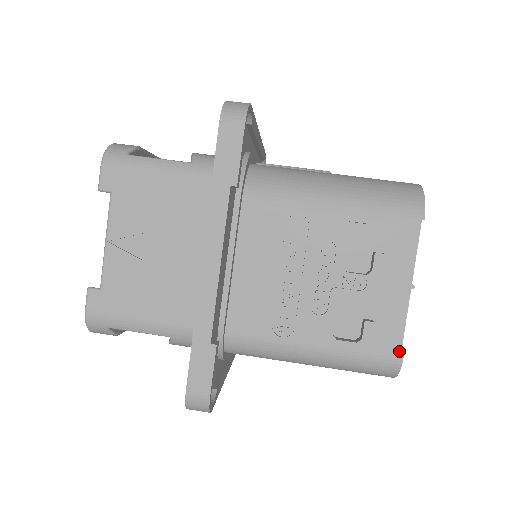
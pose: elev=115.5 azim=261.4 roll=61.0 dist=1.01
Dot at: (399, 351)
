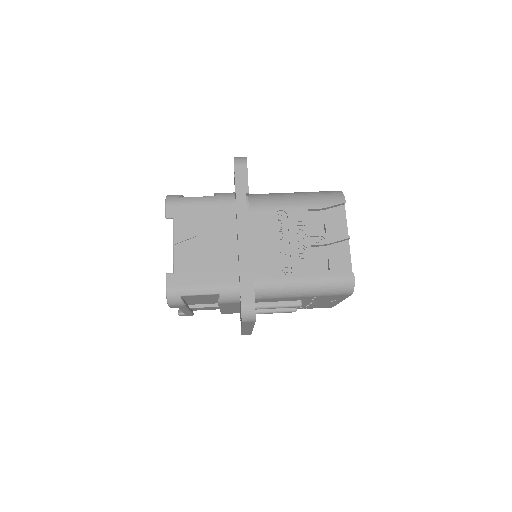
Dot at: (351, 272)
